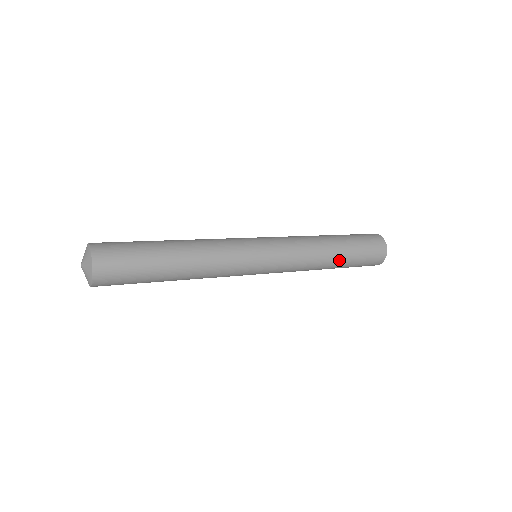
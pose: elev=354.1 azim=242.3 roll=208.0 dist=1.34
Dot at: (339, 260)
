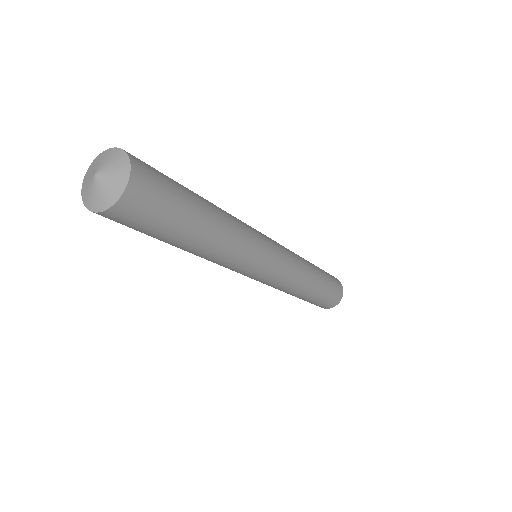
Dot at: (305, 297)
